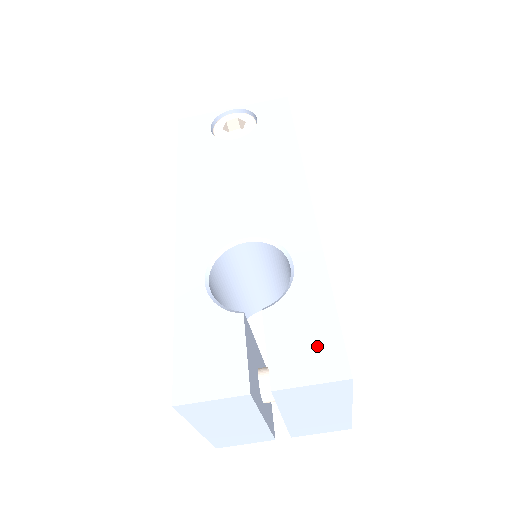
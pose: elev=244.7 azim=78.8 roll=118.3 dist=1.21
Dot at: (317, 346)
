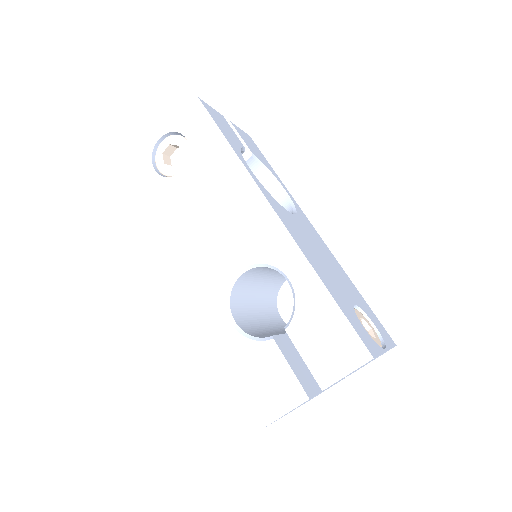
Dot at: (338, 343)
